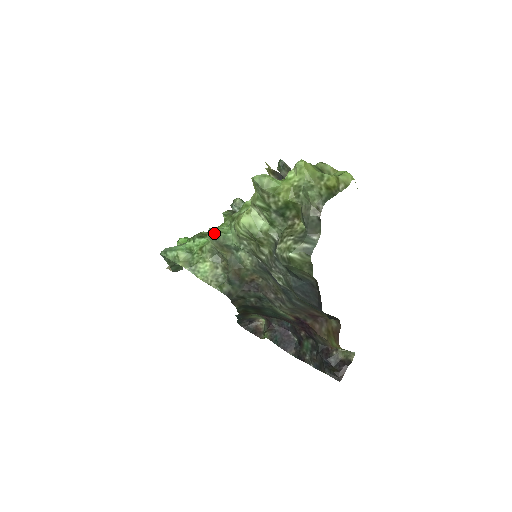
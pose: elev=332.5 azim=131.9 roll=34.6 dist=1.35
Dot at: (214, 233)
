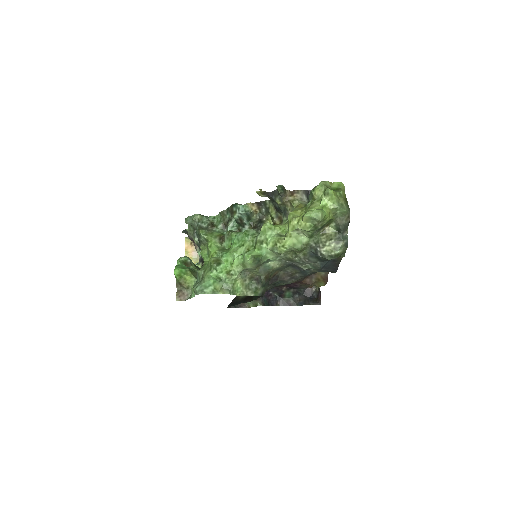
Dot at: (257, 260)
